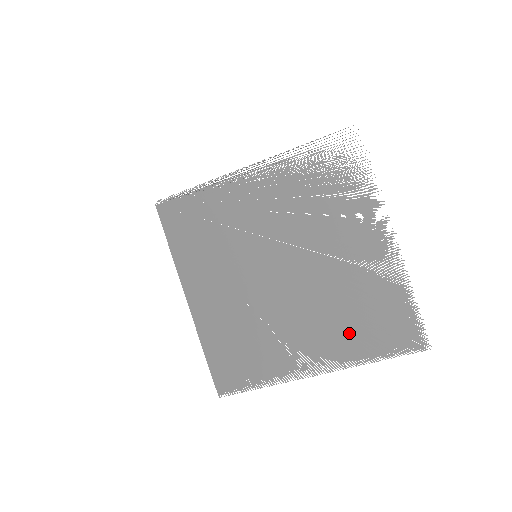
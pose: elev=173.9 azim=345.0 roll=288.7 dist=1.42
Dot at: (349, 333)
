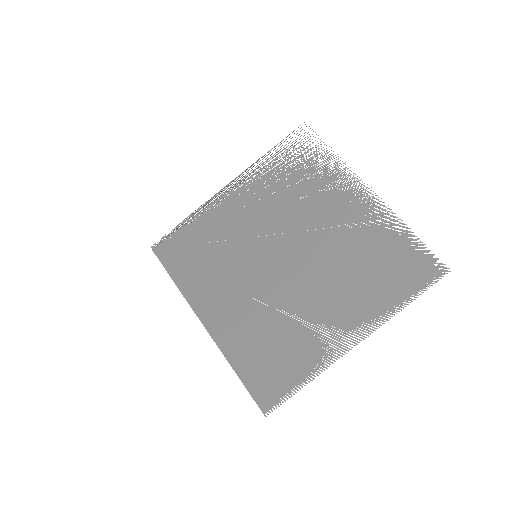
Dot at: (368, 289)
